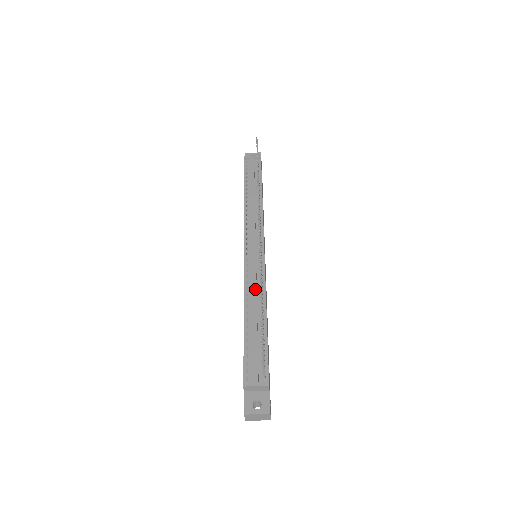
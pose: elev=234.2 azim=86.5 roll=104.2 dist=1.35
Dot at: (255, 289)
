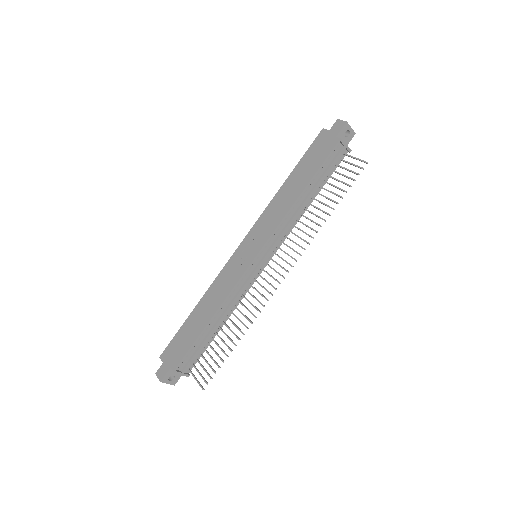
Dot at: (234, 303)
